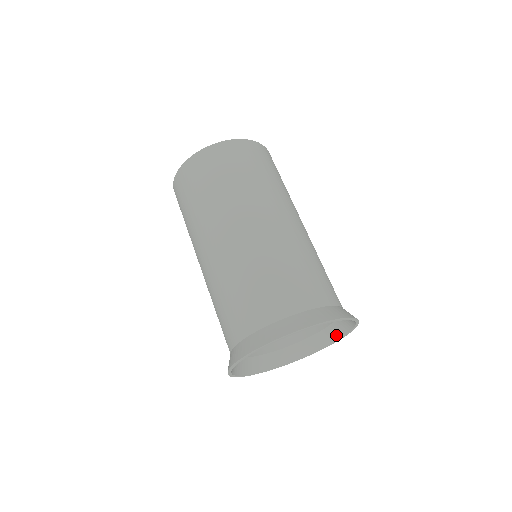
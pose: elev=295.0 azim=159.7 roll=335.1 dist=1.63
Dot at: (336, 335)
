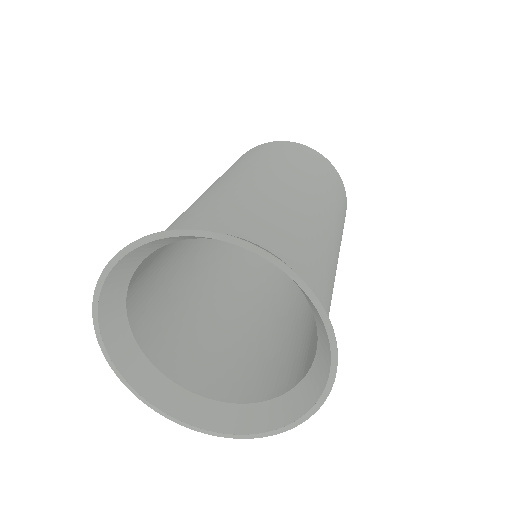
Dot at: (317, 386)
